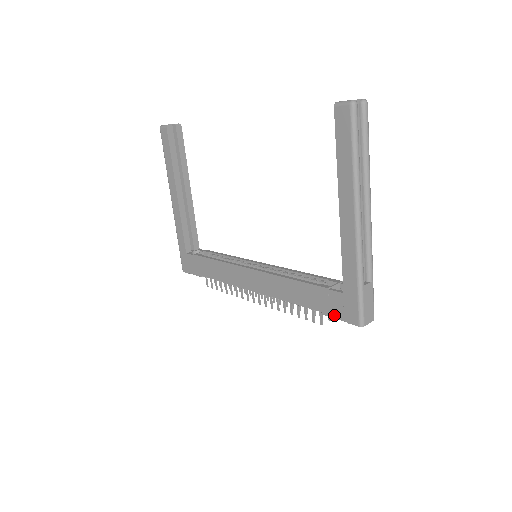
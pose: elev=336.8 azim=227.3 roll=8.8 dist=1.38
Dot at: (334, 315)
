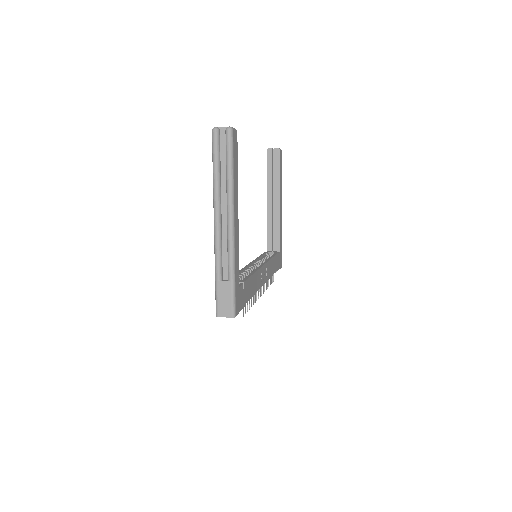
Dot at: occluded
